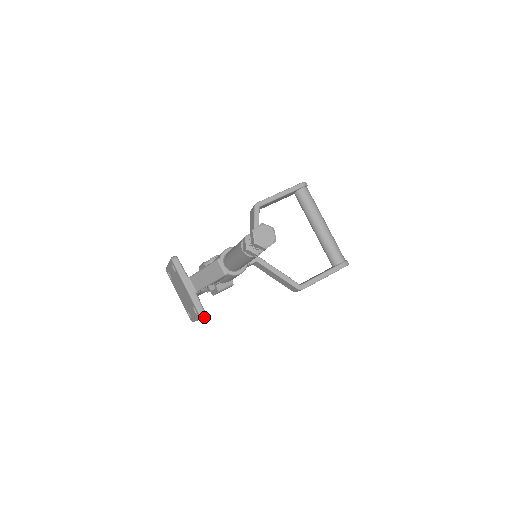
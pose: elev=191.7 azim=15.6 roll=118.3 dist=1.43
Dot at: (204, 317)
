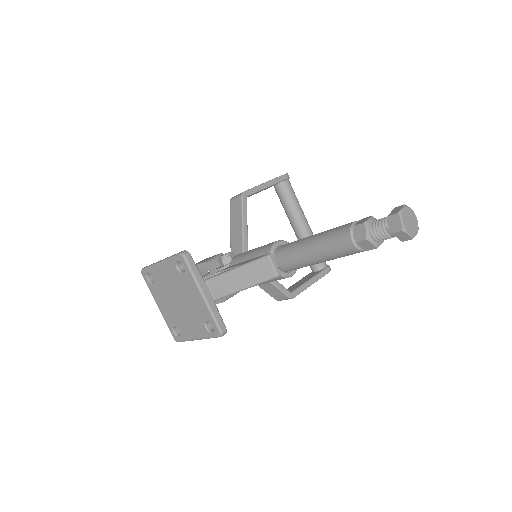
Dot at: occluded
